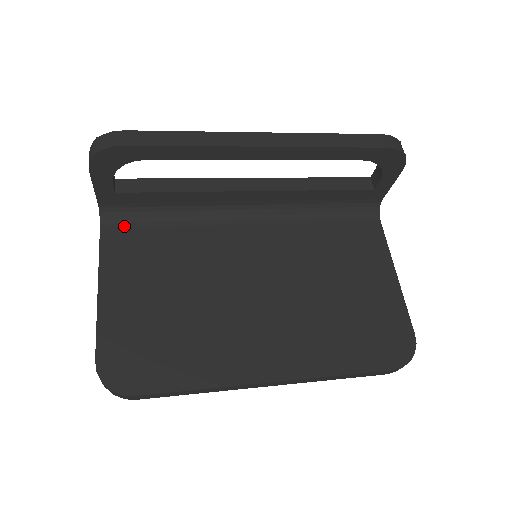
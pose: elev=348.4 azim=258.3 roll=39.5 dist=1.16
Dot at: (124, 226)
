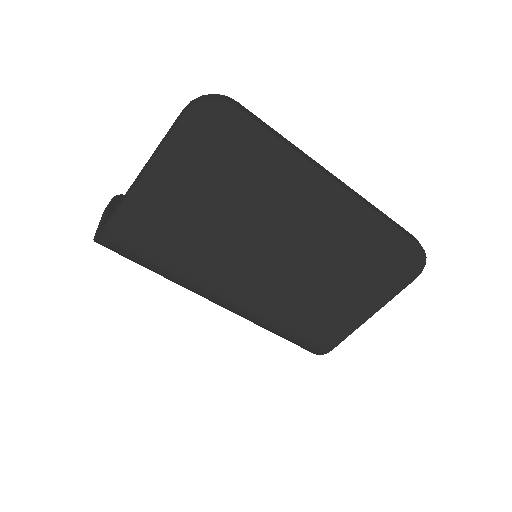
Dot at: occluded
